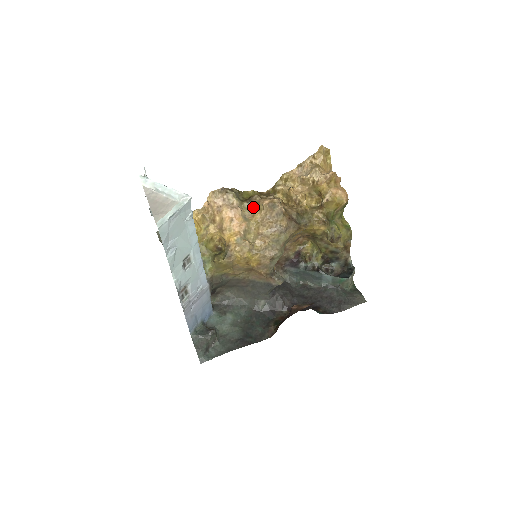
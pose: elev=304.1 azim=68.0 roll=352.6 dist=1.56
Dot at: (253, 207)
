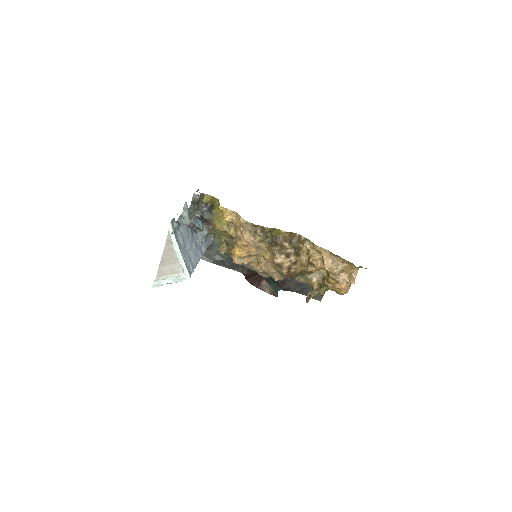
Dot at: (269, 250)
